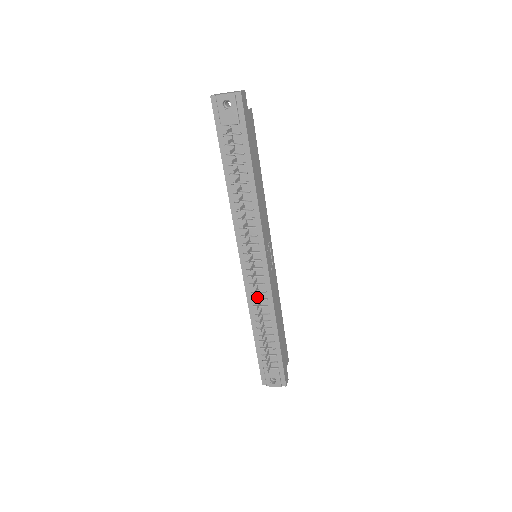
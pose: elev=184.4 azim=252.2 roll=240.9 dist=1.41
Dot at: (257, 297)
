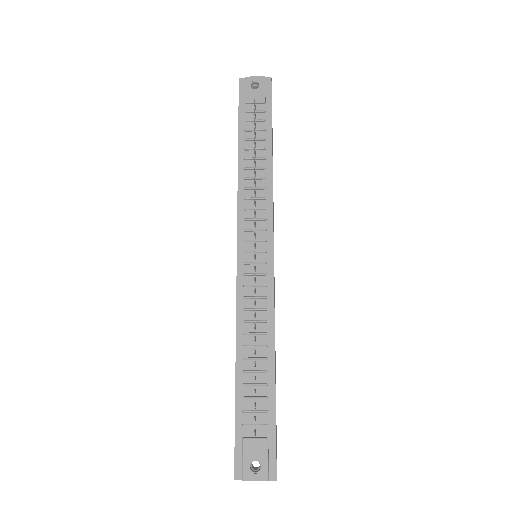
Dot at: occluded
